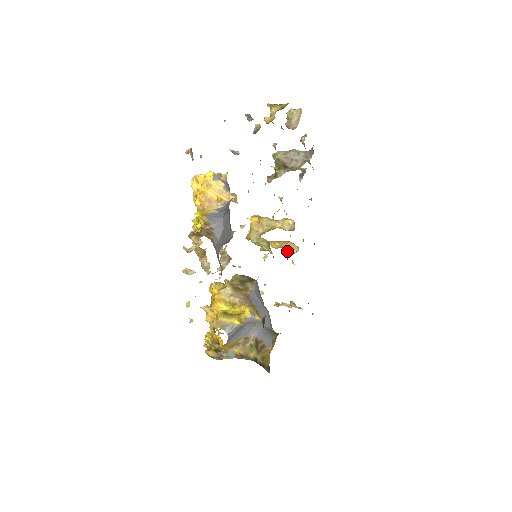
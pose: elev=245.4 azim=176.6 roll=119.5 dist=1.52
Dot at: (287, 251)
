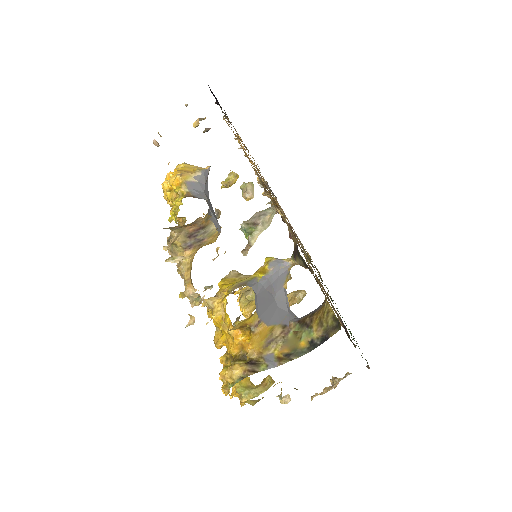
Dot at: (293, 298)
